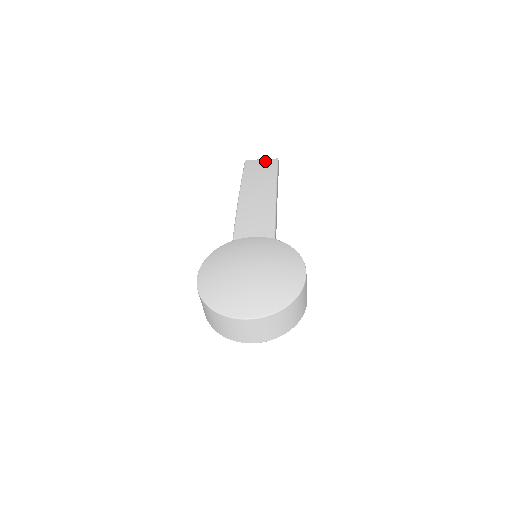
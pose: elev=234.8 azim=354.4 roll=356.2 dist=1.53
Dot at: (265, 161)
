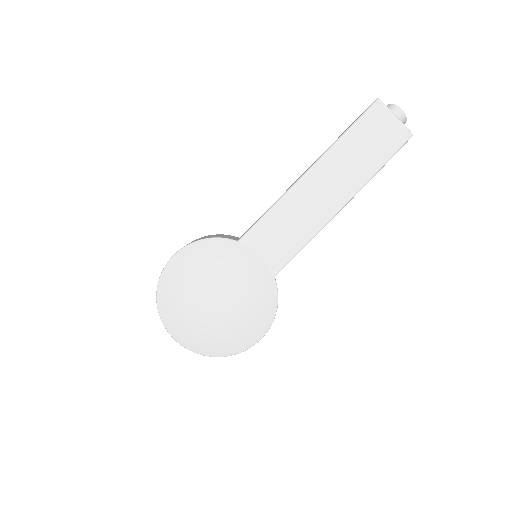
Dot at: (394, 127)
